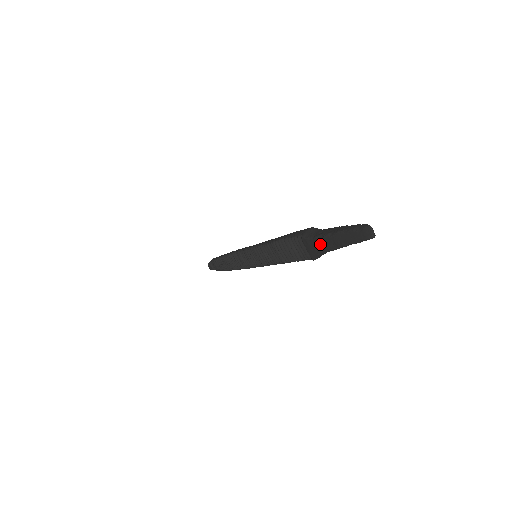
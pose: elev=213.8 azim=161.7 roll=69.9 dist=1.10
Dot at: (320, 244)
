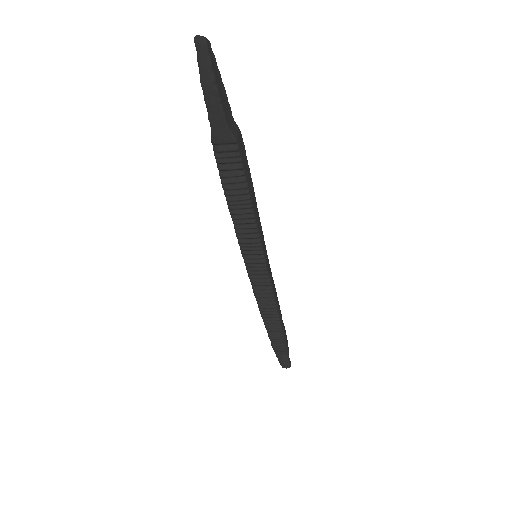
Dot at: (215, 116)
